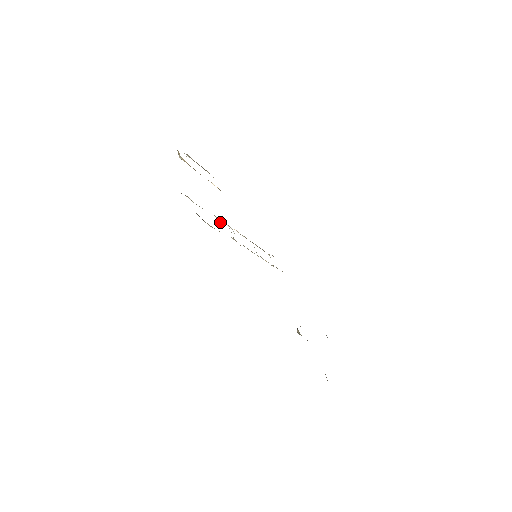
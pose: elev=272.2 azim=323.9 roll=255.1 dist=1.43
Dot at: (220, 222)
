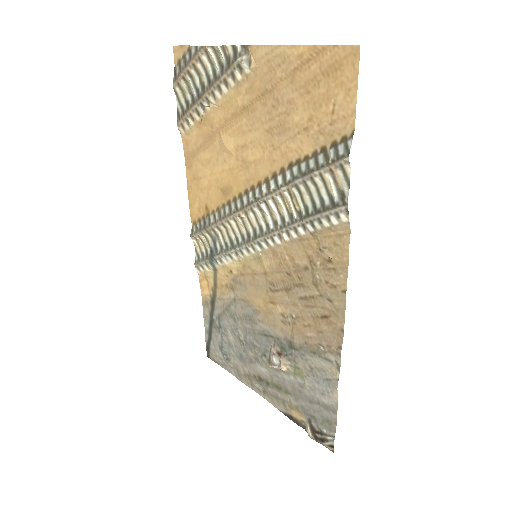
Dot at: (284, 207)
